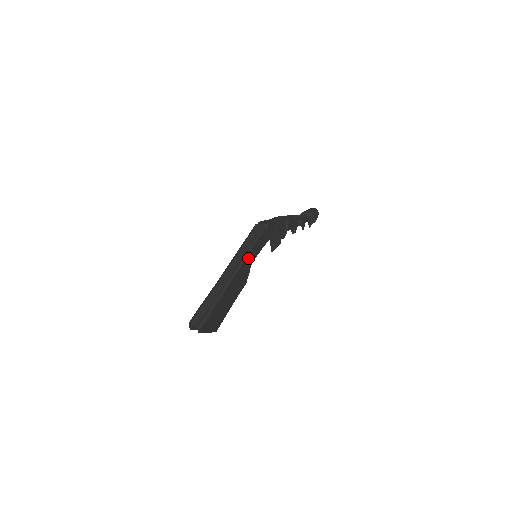
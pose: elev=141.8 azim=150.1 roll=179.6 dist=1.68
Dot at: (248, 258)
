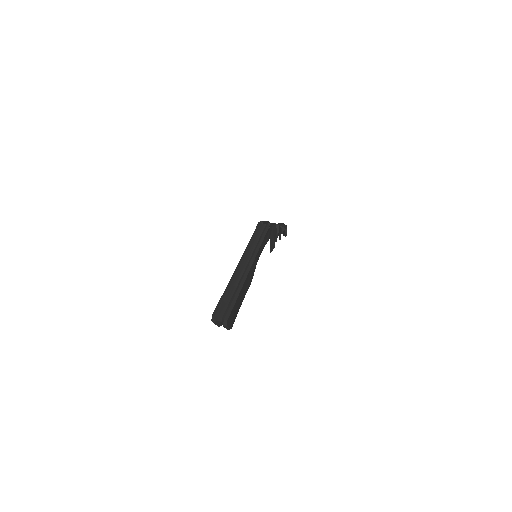
Dot at: (257, 254)
